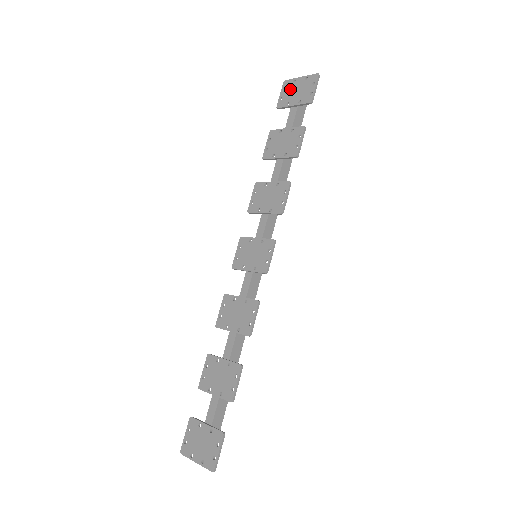
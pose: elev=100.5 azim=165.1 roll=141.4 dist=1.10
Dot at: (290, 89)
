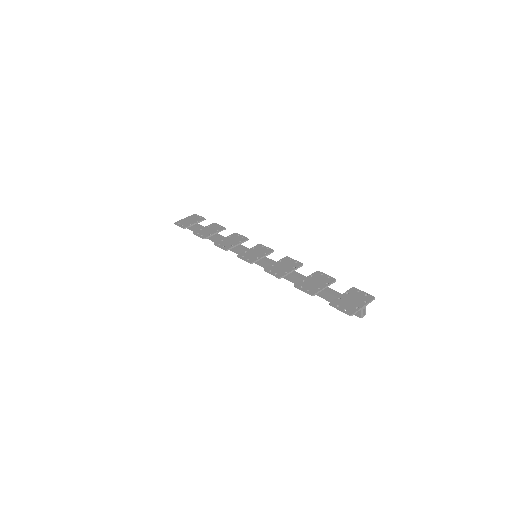
Dot at: (184, 222)
